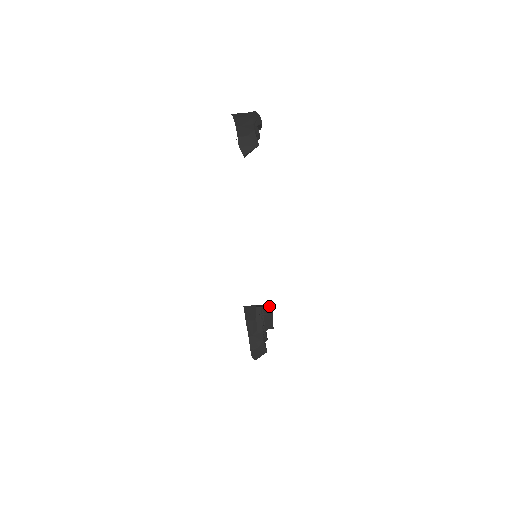
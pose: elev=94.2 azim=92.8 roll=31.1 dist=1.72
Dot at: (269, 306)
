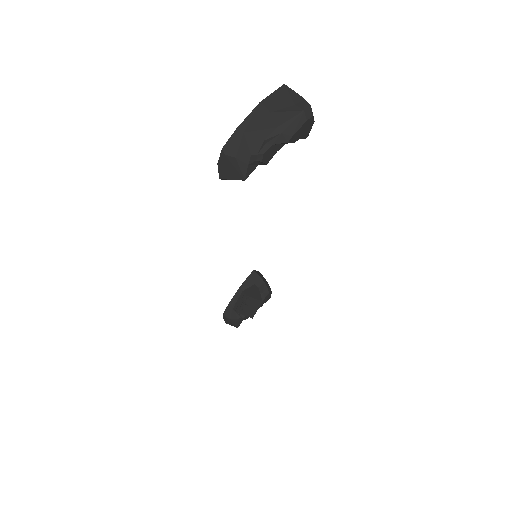
Dot at: (258, 300)
